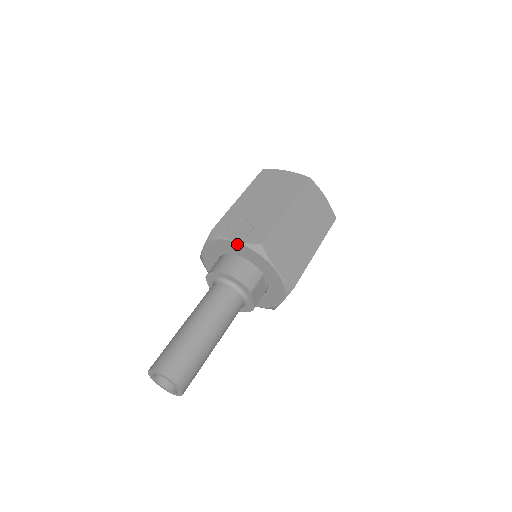
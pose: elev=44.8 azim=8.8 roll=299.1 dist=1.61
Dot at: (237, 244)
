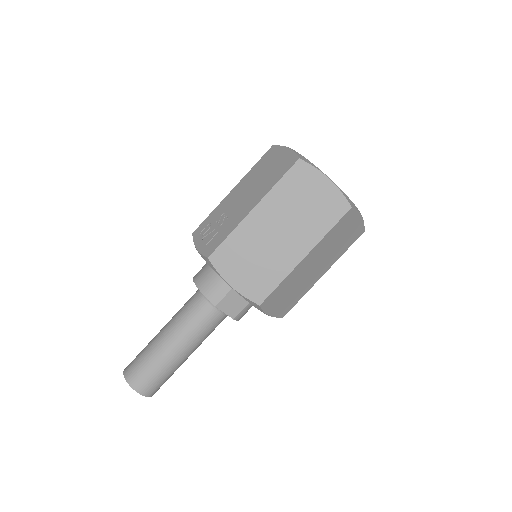
Dot at: occluded
